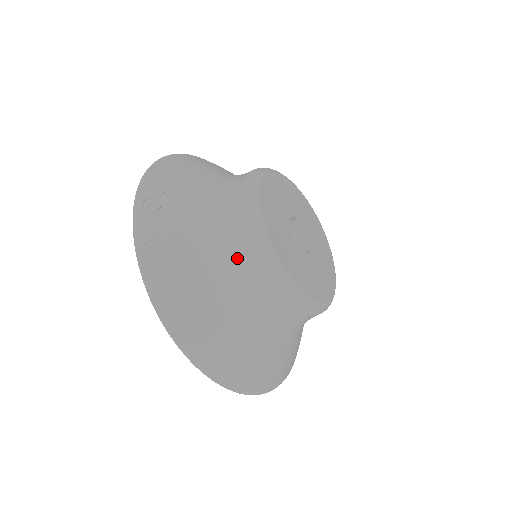
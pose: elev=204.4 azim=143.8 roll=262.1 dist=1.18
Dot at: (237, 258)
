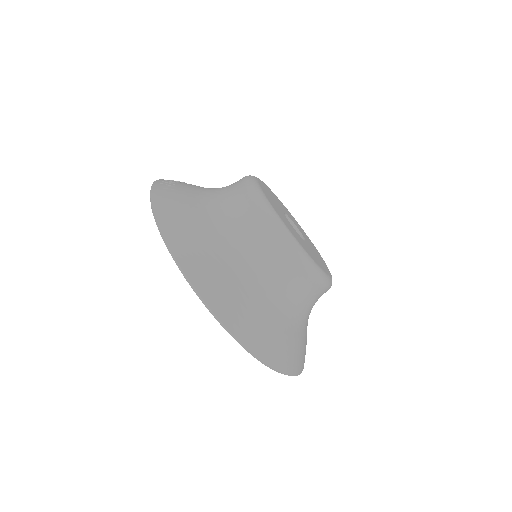
Dot at: (232, 200)
